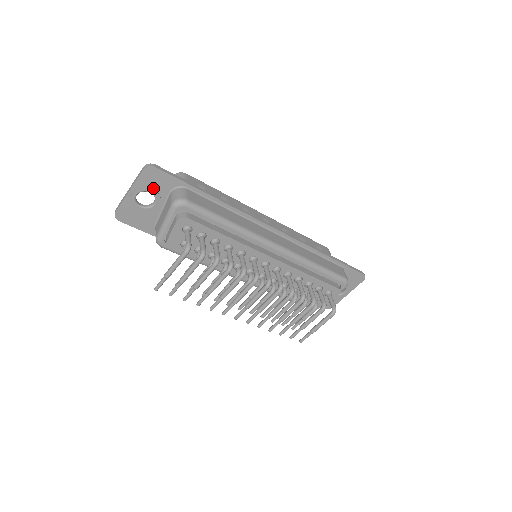
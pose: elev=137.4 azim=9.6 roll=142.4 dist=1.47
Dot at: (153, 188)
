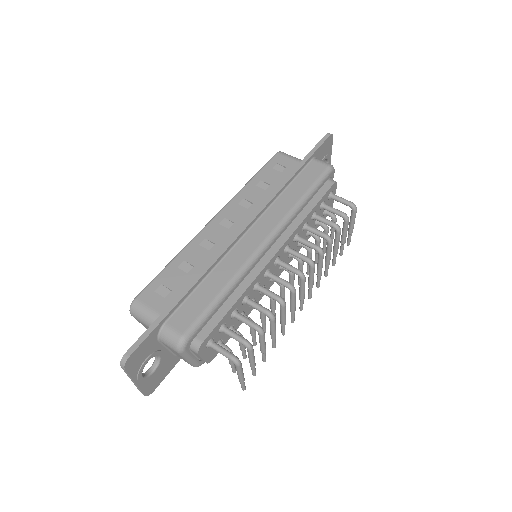
Dot at: (145, 358)
